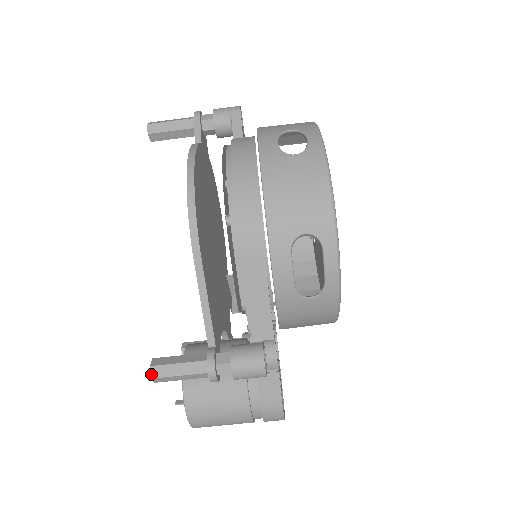
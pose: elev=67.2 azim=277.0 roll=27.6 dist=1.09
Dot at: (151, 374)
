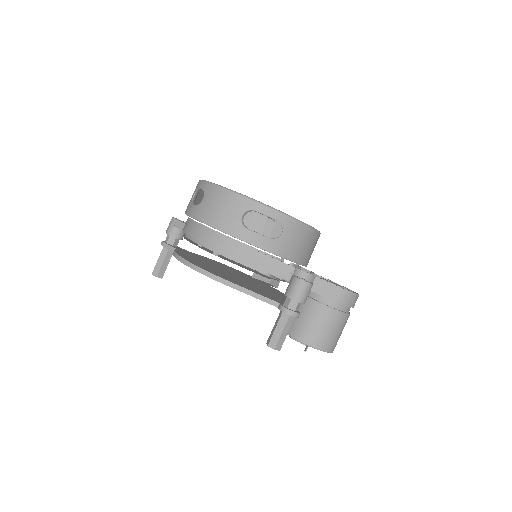
Dot at: (272, 348)
